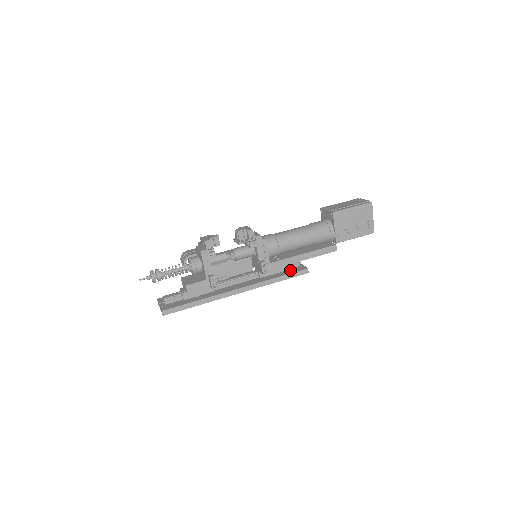
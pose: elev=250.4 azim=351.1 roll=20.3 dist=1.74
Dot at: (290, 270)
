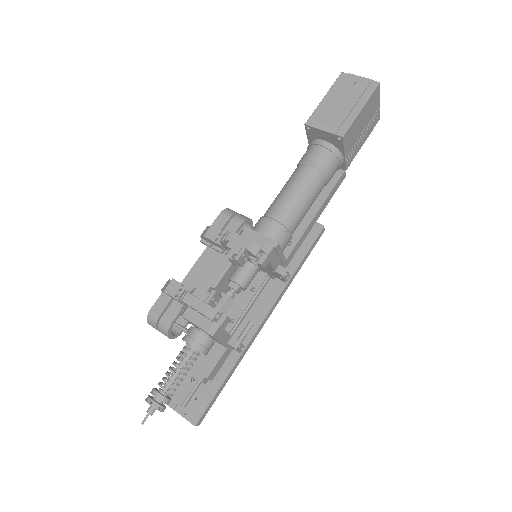
Dot at: occluded
